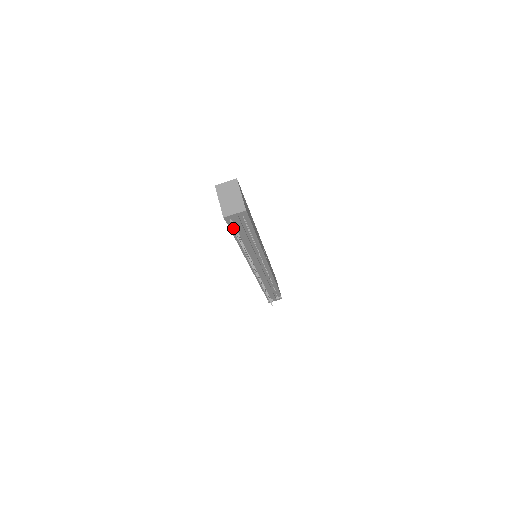
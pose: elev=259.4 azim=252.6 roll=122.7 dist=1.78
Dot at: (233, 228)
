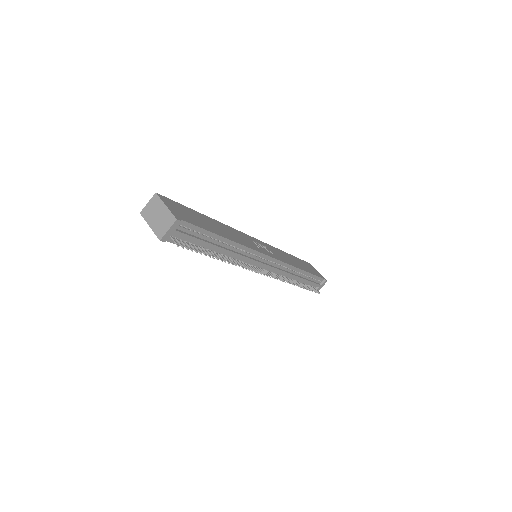
Dot at: (177, 245)
